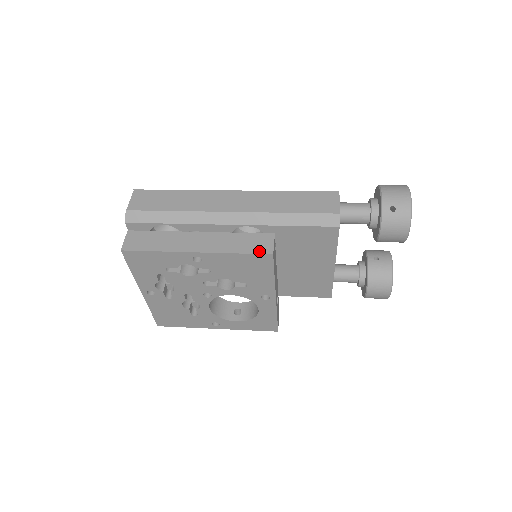
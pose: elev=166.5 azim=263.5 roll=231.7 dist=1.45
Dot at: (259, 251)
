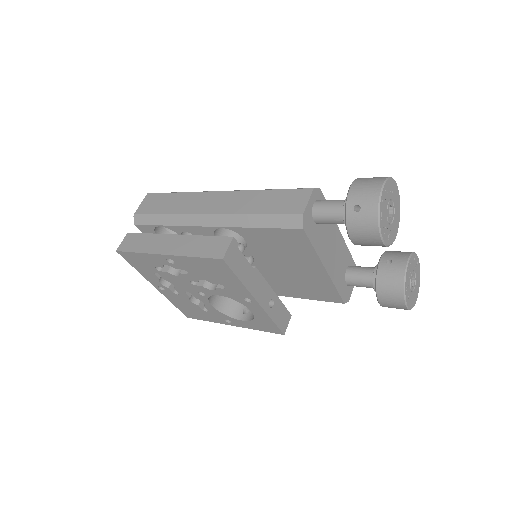
Dot at: (212, 255)
